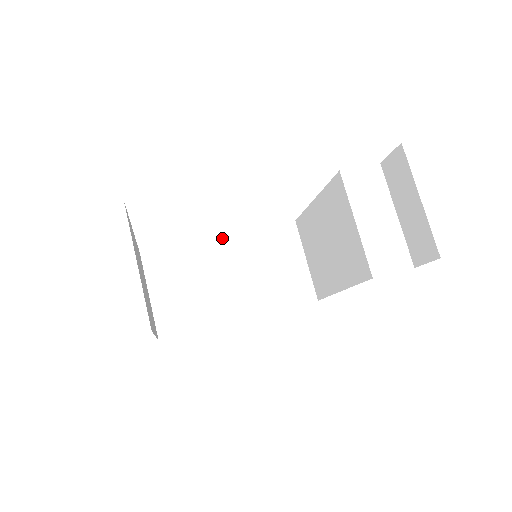
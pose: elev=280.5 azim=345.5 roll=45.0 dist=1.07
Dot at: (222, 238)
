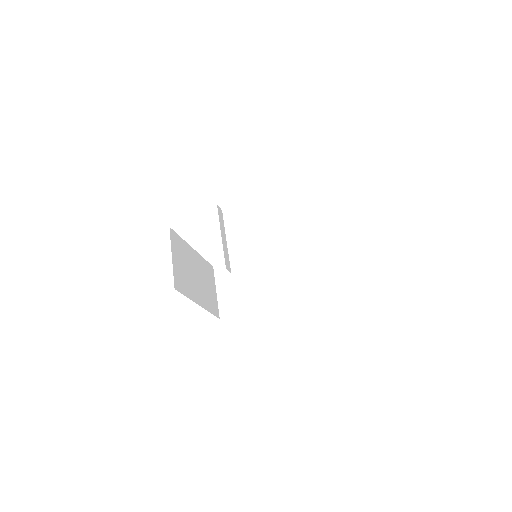
Dot at: (262, 254)
